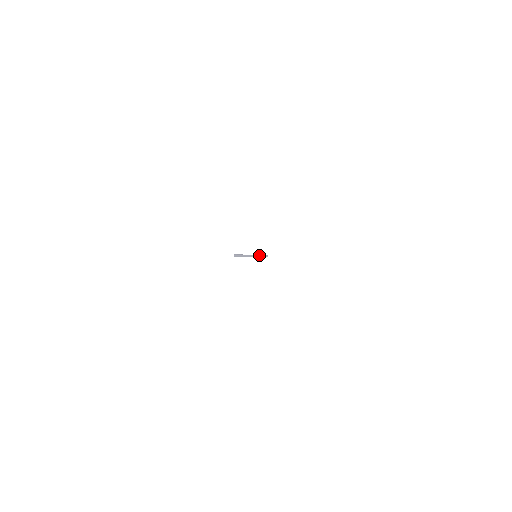
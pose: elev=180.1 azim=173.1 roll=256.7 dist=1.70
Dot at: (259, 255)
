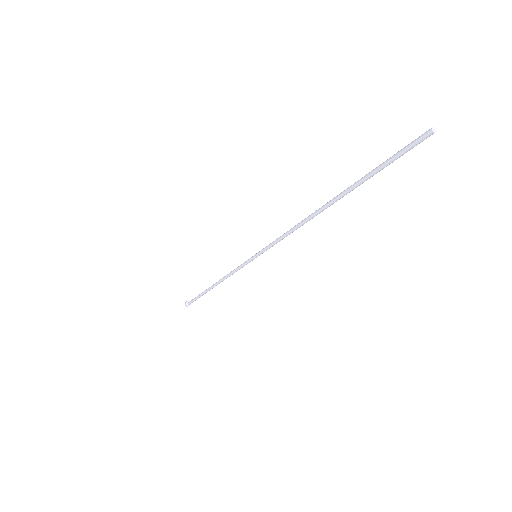
Dot at: (241, 267)
